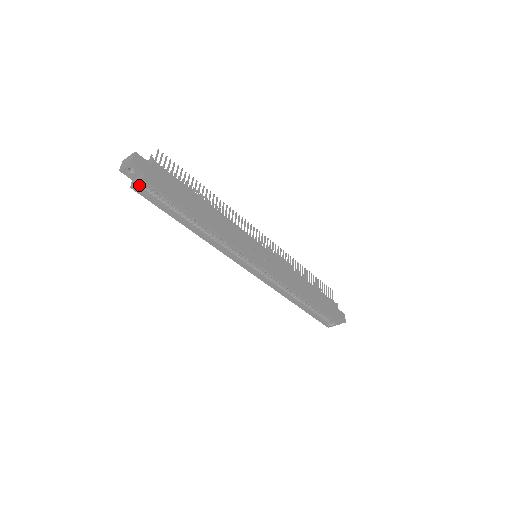
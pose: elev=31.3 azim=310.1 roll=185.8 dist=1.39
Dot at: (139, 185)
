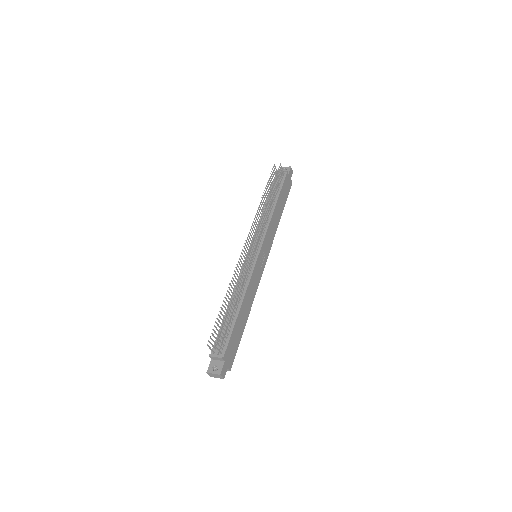
Dot at: occluded
